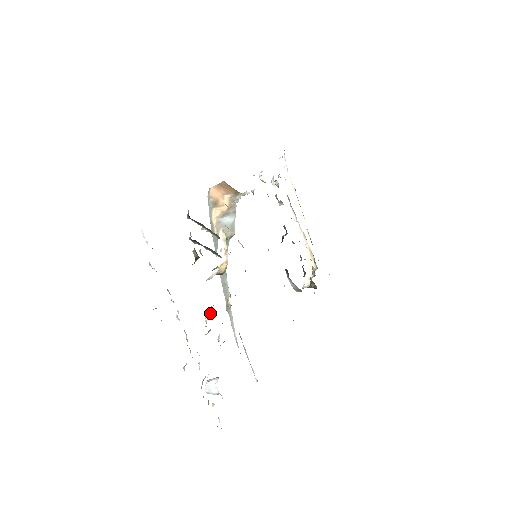
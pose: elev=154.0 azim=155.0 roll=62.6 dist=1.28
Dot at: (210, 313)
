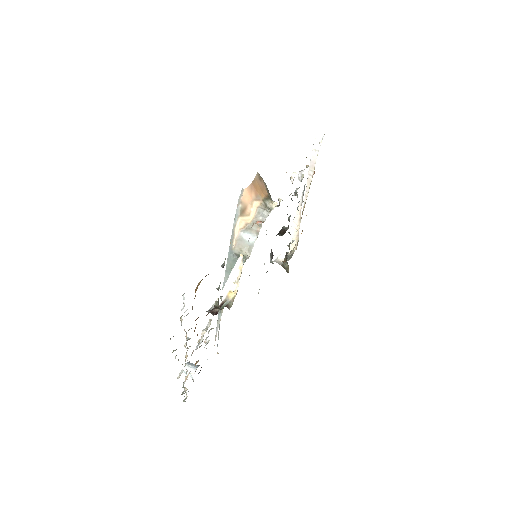
Dot at: (207, 328)
